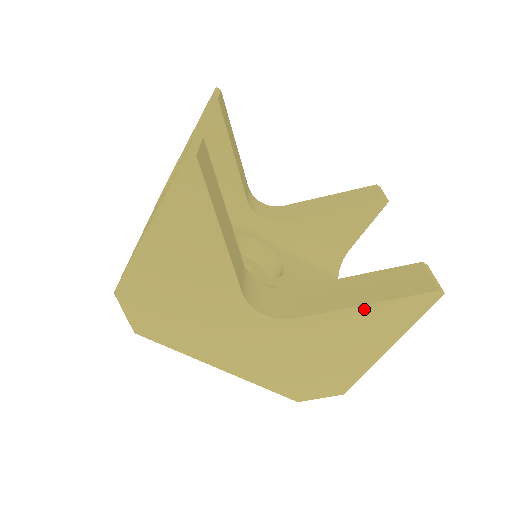
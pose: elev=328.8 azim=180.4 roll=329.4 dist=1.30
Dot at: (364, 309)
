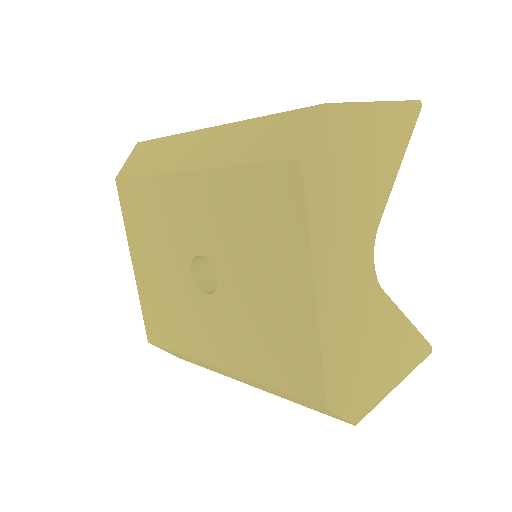
Dot at: (408, 324)
